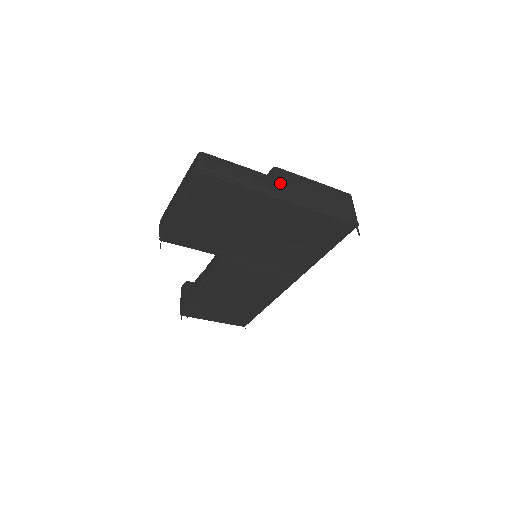
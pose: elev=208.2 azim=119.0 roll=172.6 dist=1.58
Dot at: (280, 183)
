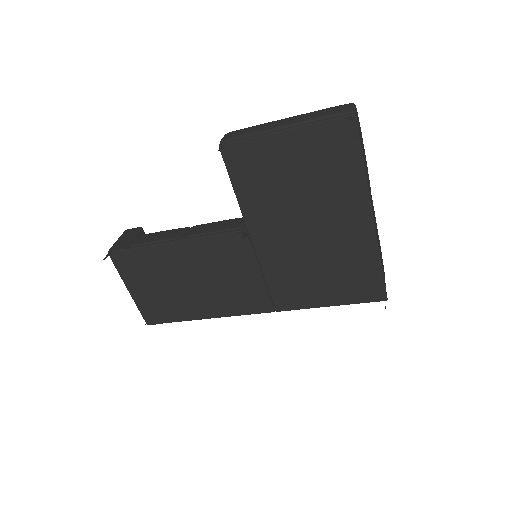
Dot at: (371, 201)
